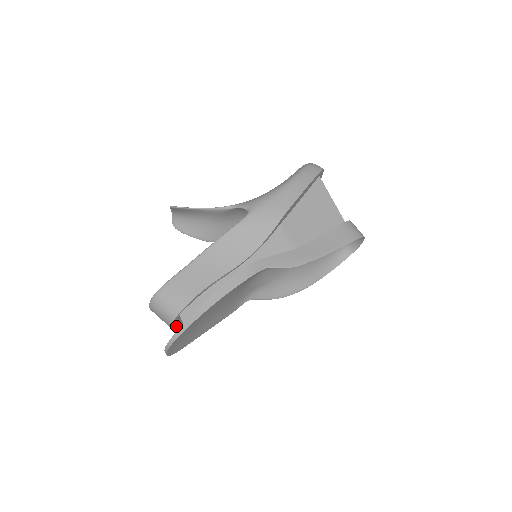
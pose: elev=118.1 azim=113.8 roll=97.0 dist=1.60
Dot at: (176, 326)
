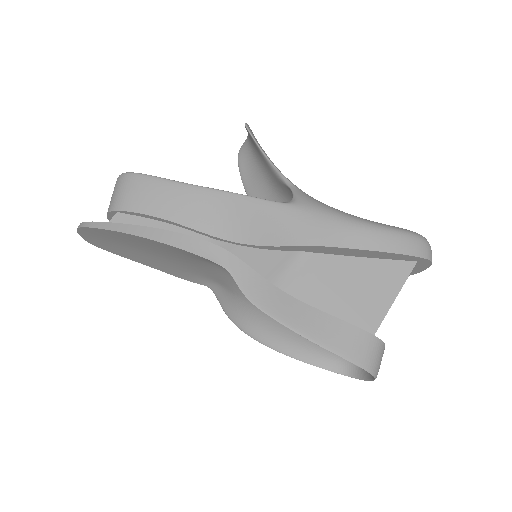
Dot at: occluded
